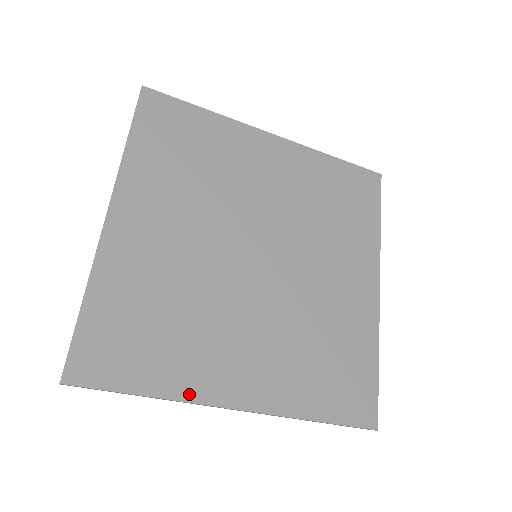
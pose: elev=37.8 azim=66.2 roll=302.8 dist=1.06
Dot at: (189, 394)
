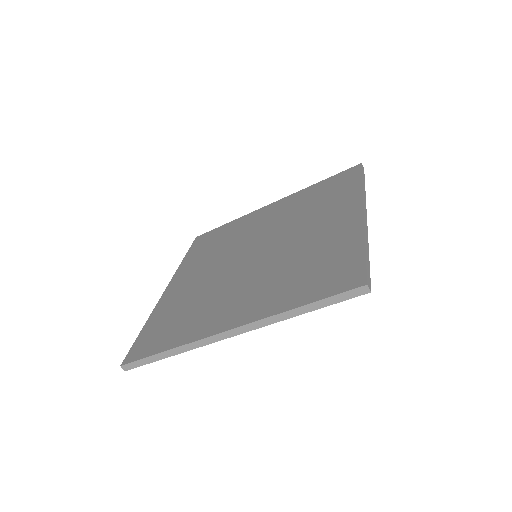
Dot at: (193, 338)
